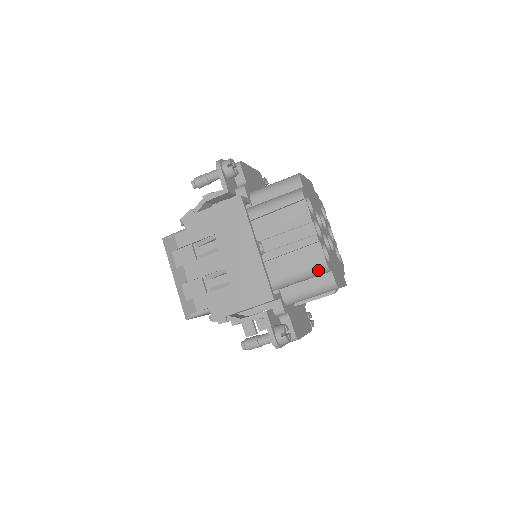
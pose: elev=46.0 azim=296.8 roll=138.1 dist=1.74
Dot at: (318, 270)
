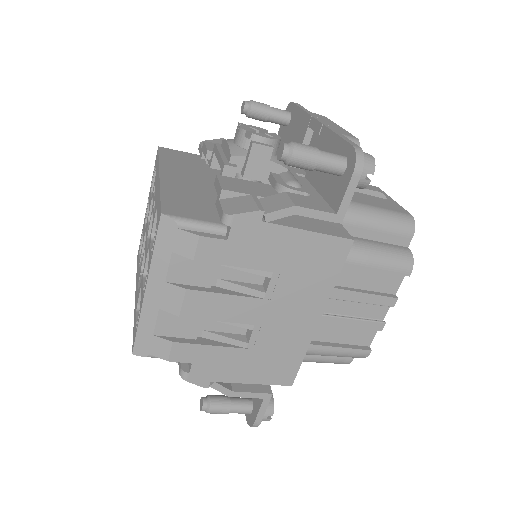
Dot at: (353, 357)
